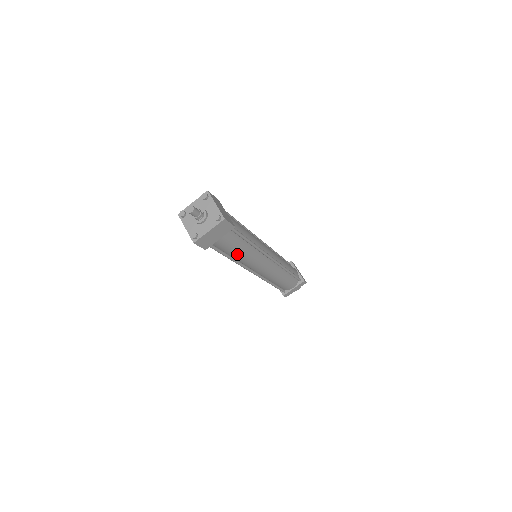
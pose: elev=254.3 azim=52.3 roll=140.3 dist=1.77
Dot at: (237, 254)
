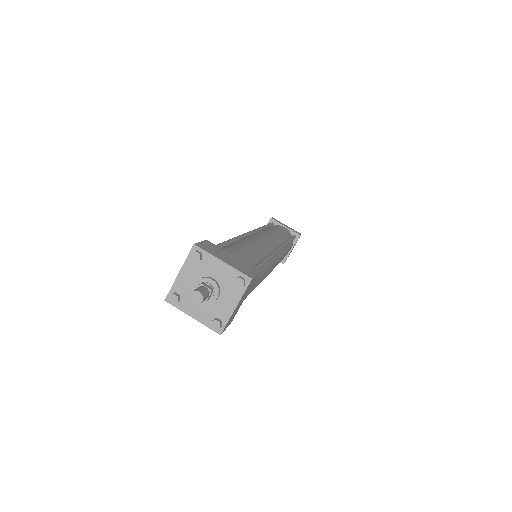
Dot at: occluded
